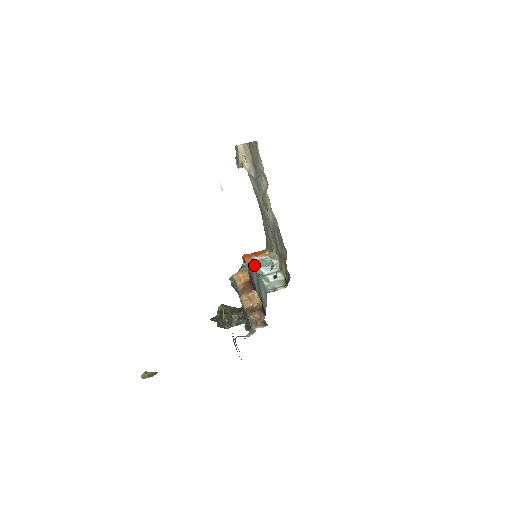
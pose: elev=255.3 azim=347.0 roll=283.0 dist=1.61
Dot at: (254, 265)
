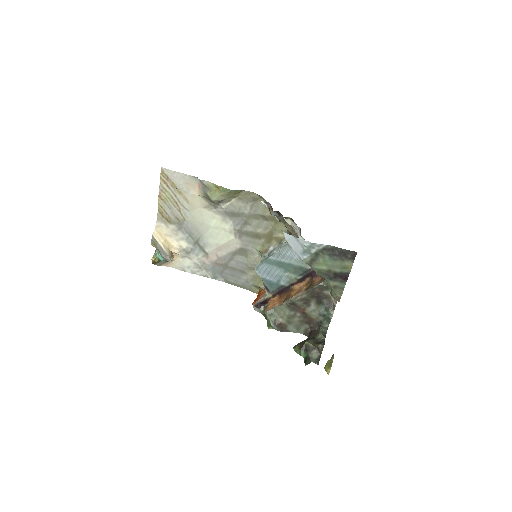
Dot at: (264, 262)
